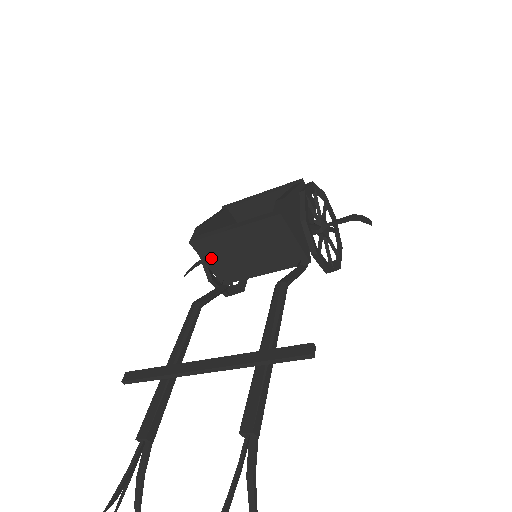
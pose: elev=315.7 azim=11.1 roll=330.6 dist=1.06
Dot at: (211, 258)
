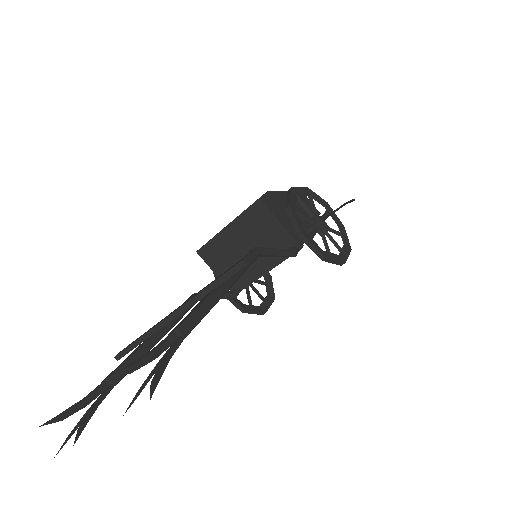
Dot at: (217, 265)
